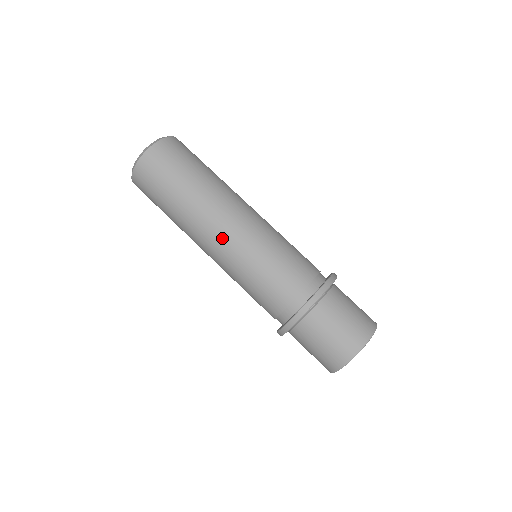
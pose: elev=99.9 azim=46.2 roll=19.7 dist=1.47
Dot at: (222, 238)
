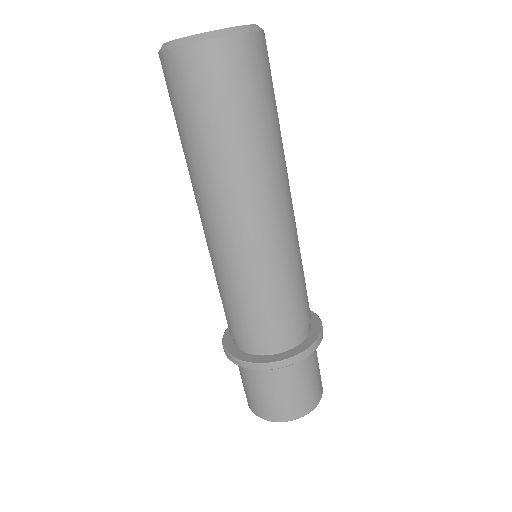
Dot at: (234, 234)
